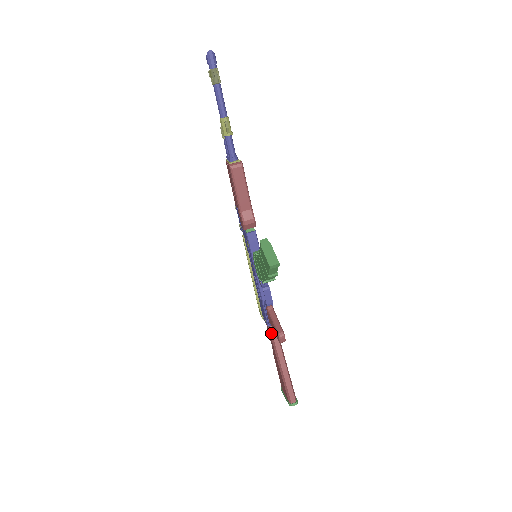
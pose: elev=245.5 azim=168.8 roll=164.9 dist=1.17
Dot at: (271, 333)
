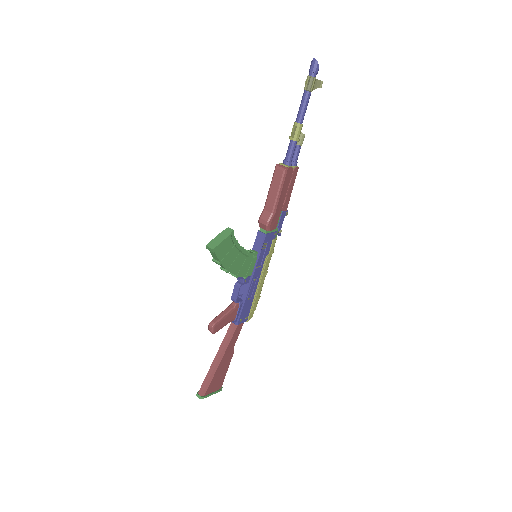
Dot at: (228, 328)
